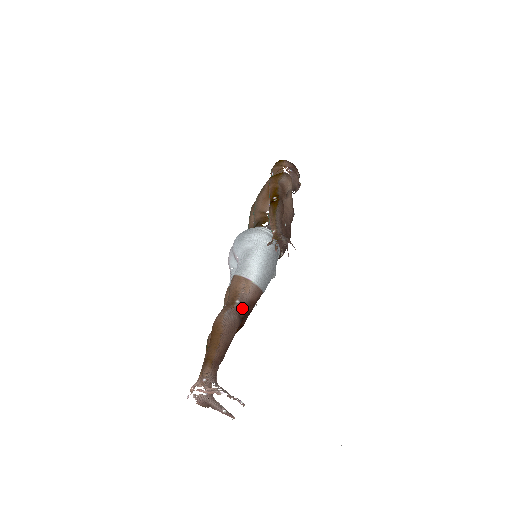
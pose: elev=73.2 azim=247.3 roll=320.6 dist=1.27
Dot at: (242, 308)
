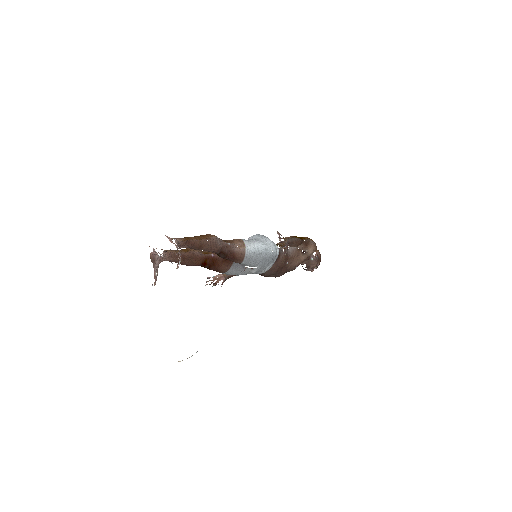
Dot at: (227, 249)
